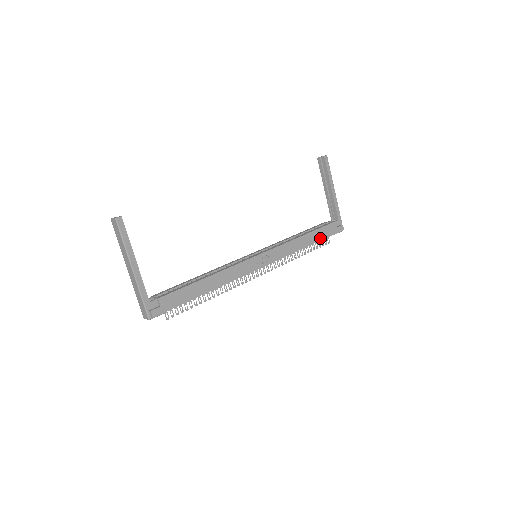
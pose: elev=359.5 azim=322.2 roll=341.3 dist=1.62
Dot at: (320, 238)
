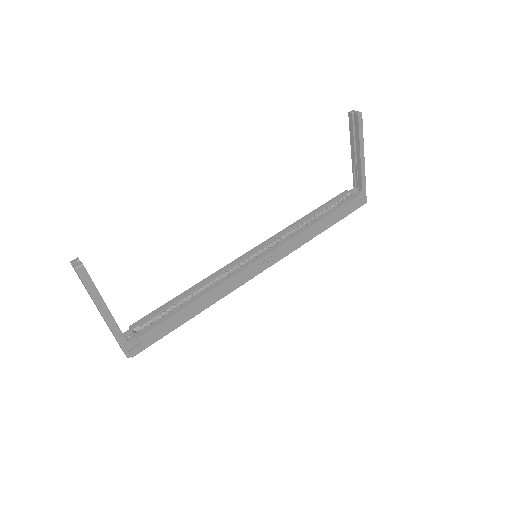
Dot at: (336, 220)
